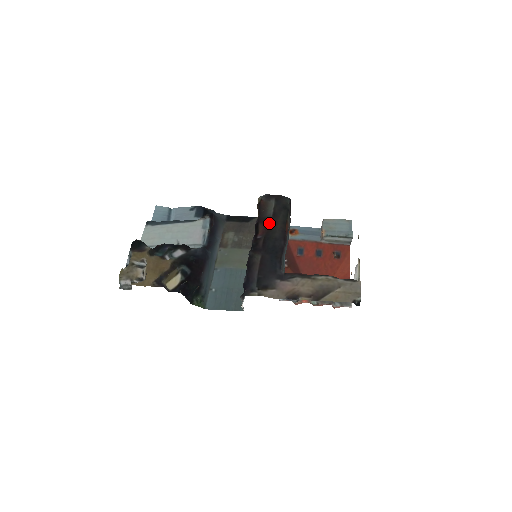
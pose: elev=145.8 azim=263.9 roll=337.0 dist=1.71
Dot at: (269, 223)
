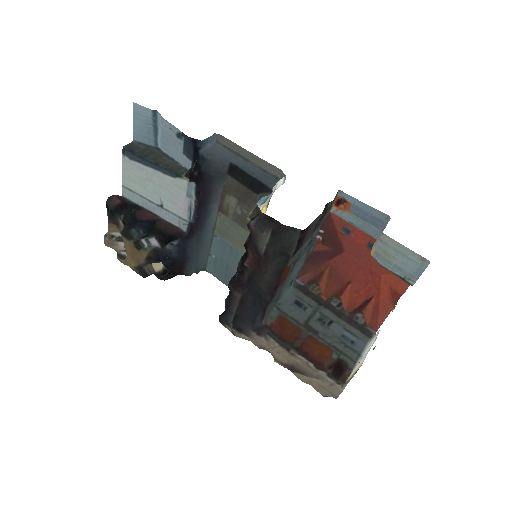
Dot at: (258, 261)
